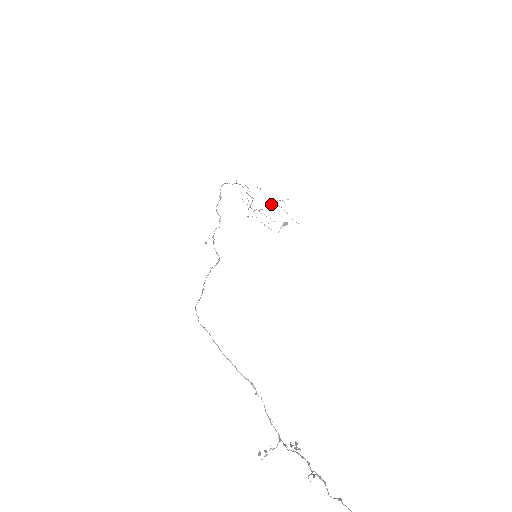
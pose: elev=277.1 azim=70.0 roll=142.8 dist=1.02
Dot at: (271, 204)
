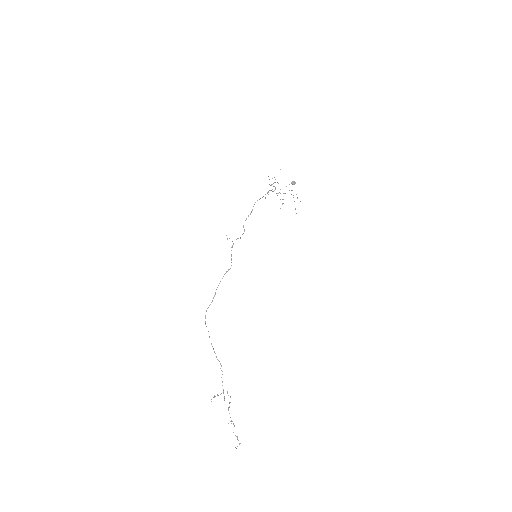
Dot at: occluded
